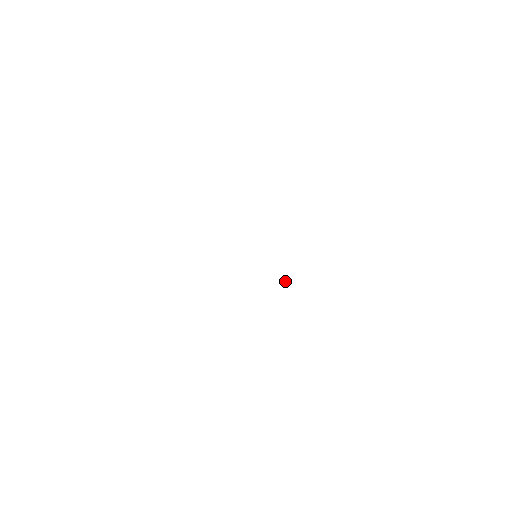
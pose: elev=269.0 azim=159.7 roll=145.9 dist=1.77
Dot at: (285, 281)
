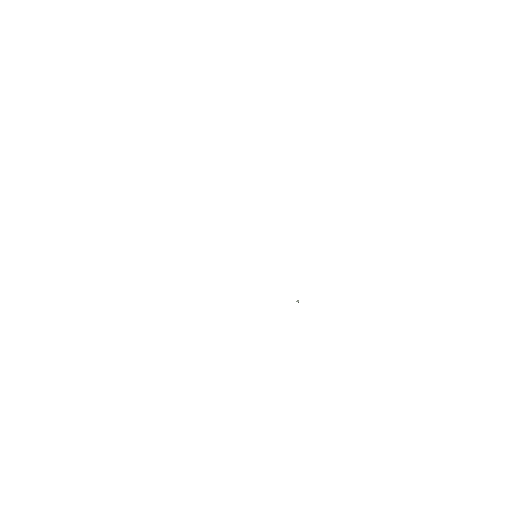
Dot at: (296, 301)
